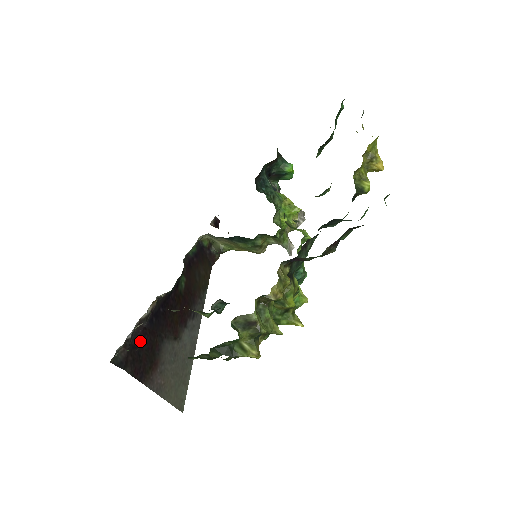
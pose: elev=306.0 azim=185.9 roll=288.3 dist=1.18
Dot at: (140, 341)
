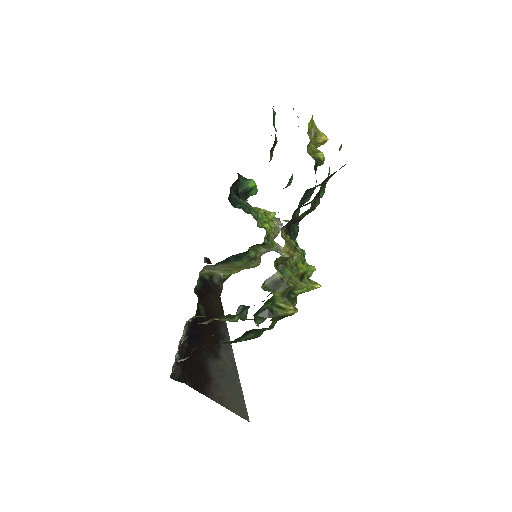
Dot at: (188, 359)
